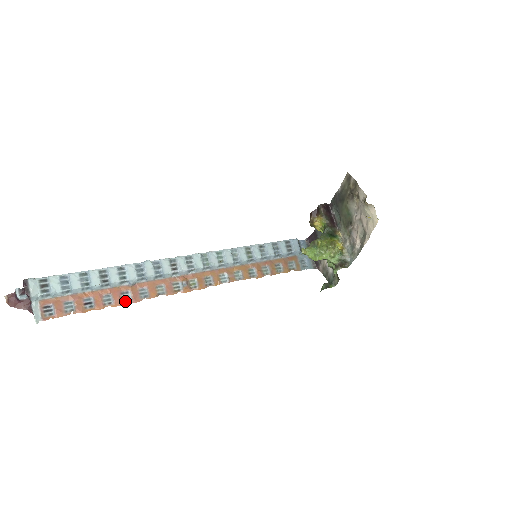
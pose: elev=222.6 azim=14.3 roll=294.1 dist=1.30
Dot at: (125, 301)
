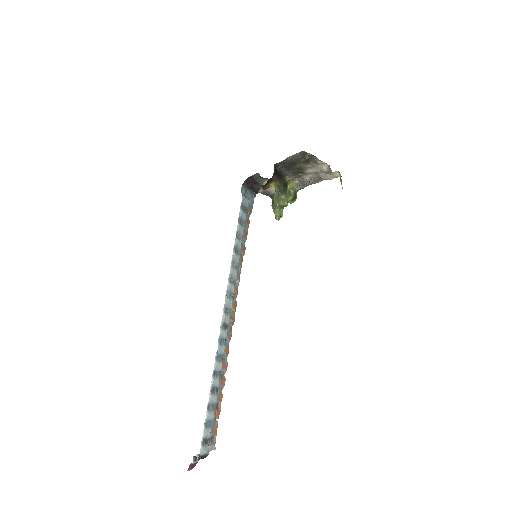
Dot at: occluded
